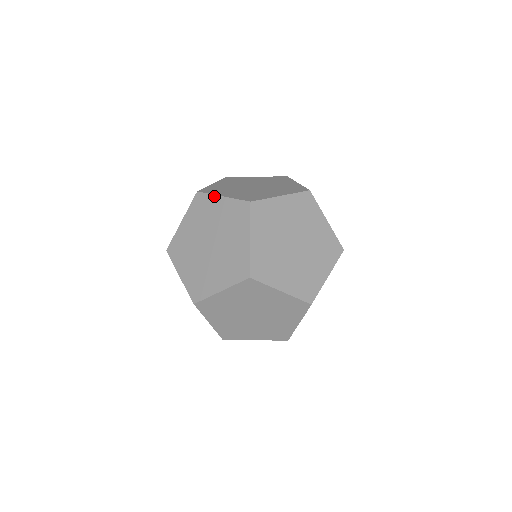
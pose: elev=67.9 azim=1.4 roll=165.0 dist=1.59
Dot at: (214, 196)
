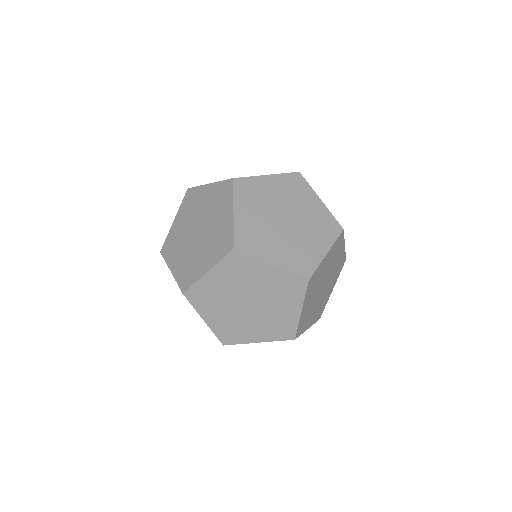
Dot at: (314, 192)
